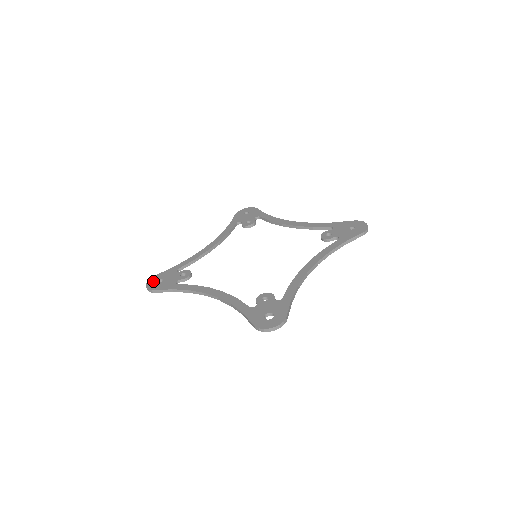
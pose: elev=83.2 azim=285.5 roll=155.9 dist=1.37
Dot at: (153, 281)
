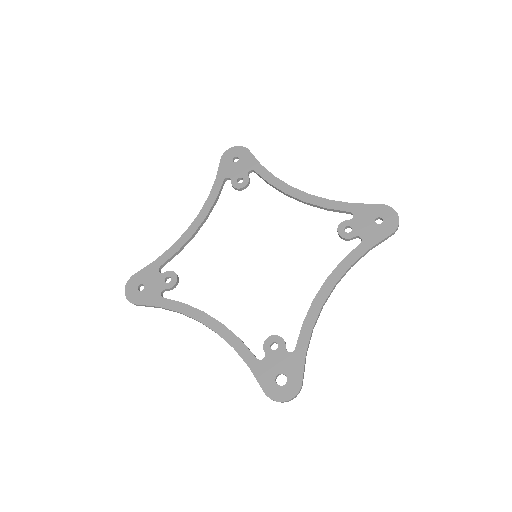
Dot at: (132, 286)
